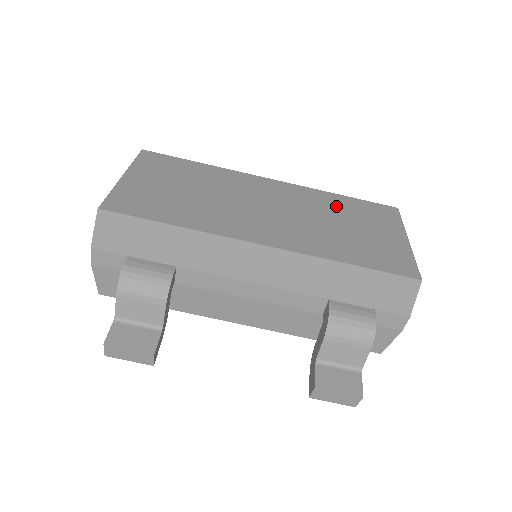
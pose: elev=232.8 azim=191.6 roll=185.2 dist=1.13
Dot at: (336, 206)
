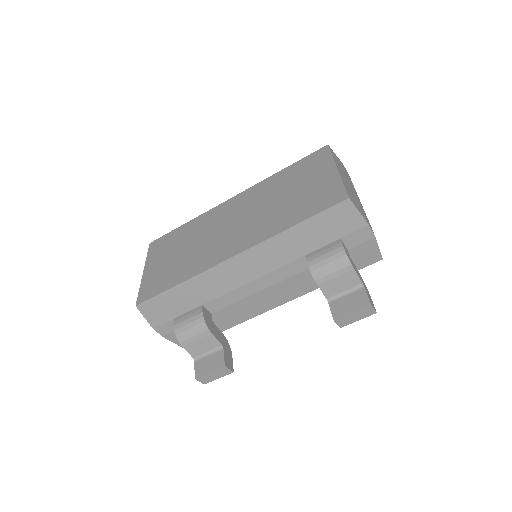
Dot at: (280, 183)
